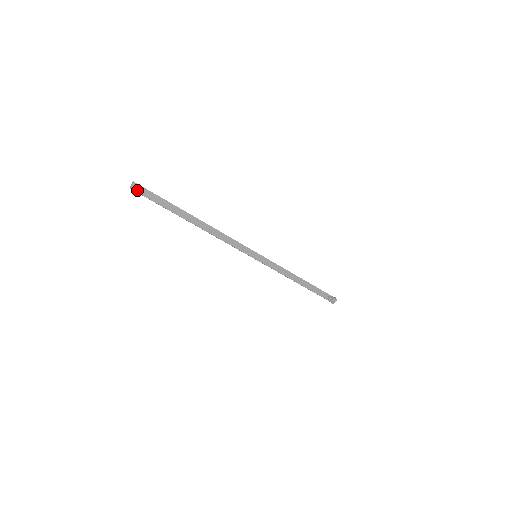
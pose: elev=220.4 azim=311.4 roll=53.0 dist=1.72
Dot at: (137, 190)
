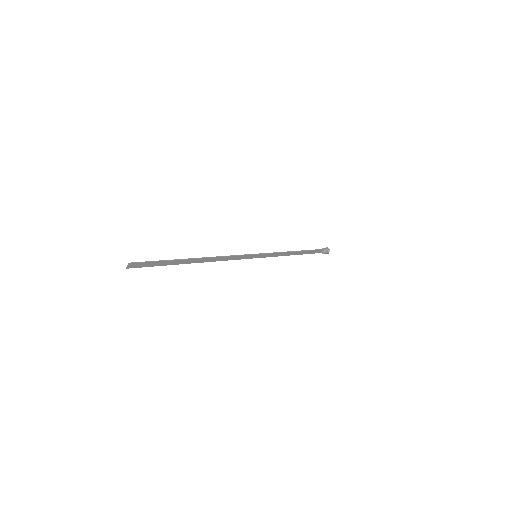
Dot at: (134, 267)
